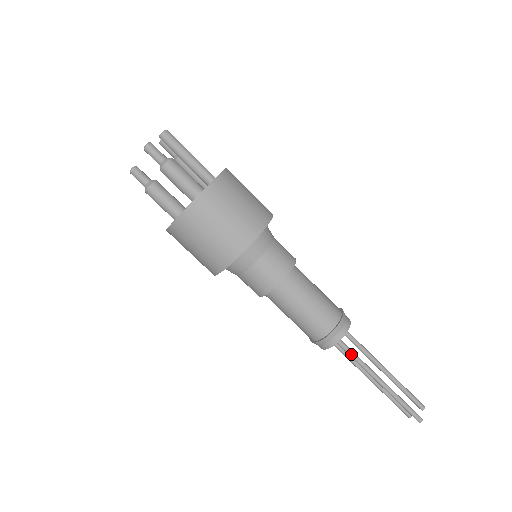
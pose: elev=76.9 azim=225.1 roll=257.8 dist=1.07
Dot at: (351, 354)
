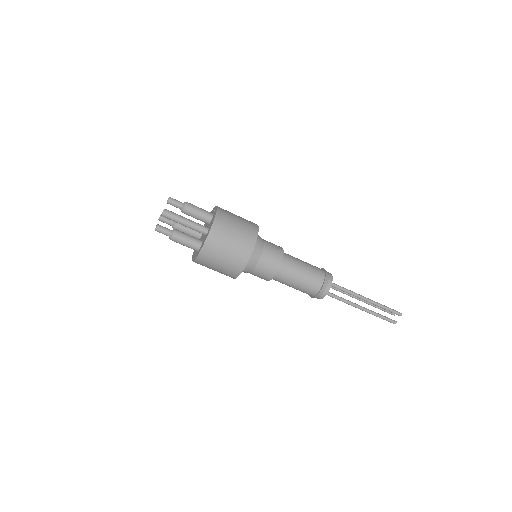
Dot at: occluded
